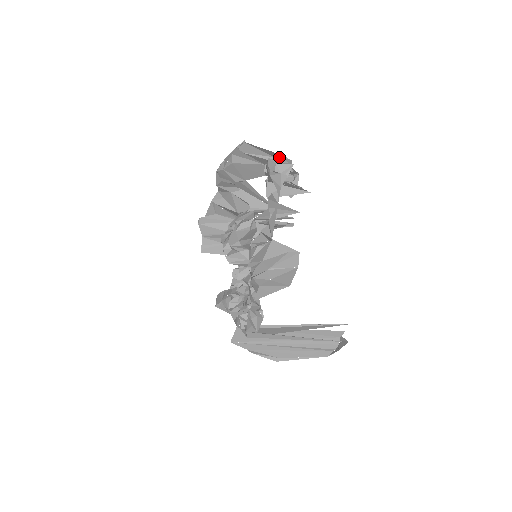
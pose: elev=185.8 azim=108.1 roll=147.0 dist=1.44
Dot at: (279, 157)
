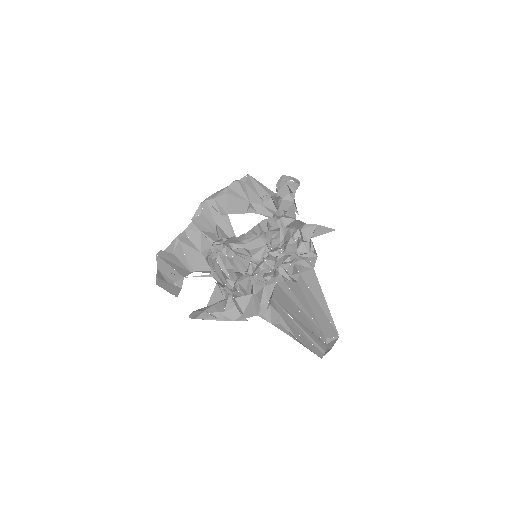
Dot at: (266, 195)
